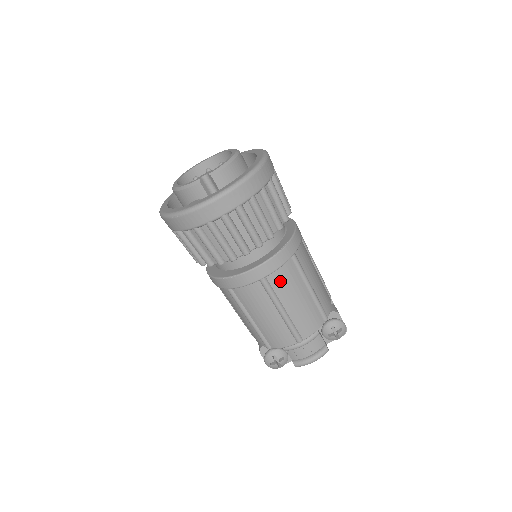
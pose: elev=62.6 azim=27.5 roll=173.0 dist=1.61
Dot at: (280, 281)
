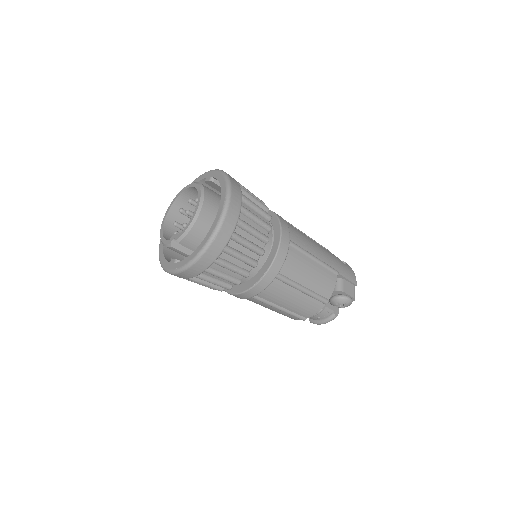
Dot at: (269, 295)
